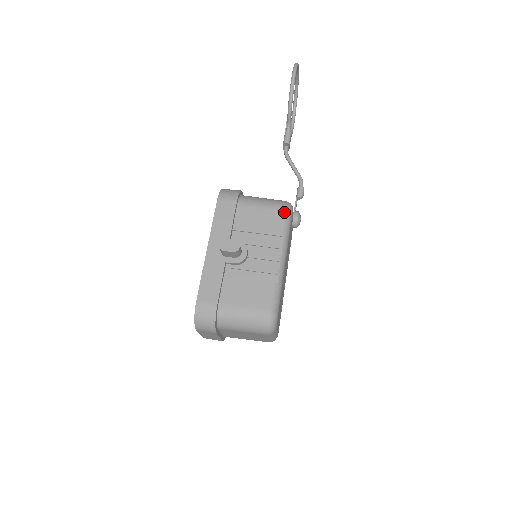
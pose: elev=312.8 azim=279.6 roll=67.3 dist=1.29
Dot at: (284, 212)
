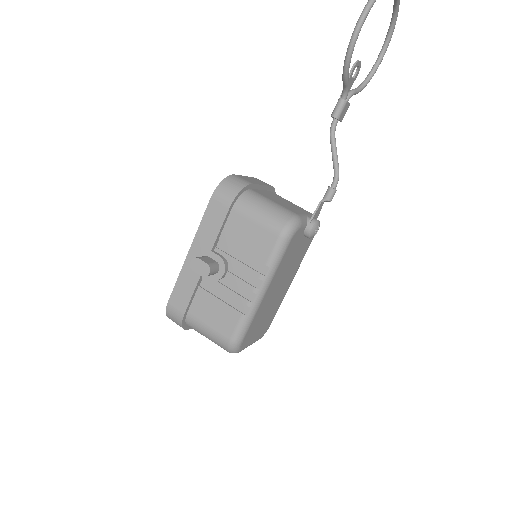
Dot at: (279, 237)
